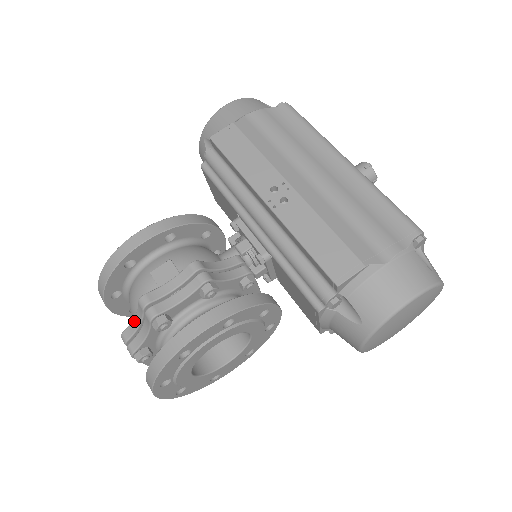
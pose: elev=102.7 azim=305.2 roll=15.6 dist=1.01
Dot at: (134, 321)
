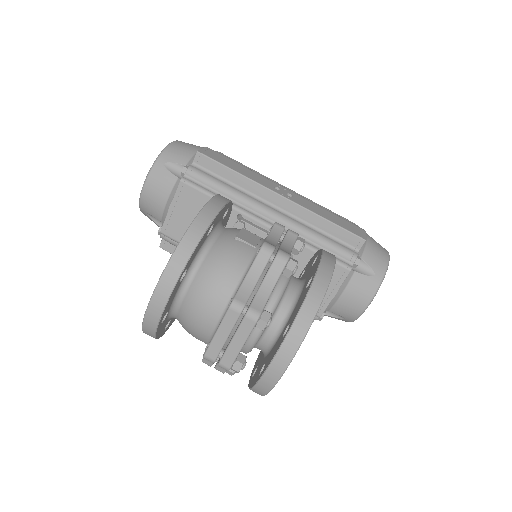
Dot at: (247, 280)
